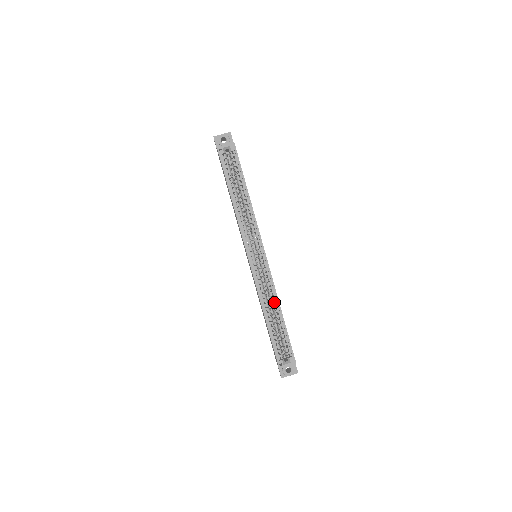
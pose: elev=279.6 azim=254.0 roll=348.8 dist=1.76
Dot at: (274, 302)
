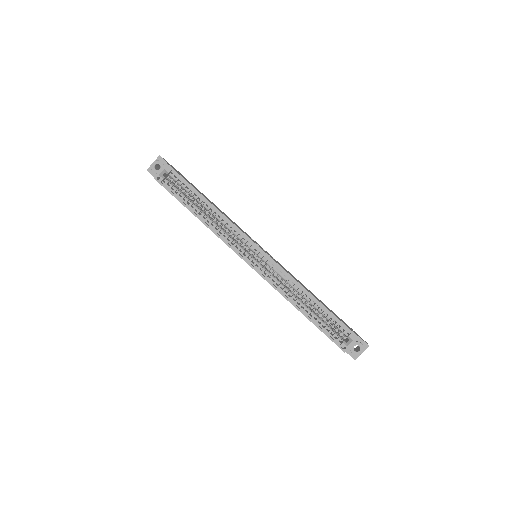
Dot at: (299, 290)
